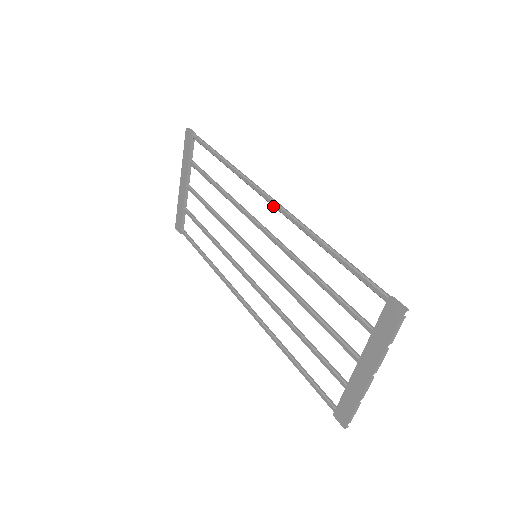
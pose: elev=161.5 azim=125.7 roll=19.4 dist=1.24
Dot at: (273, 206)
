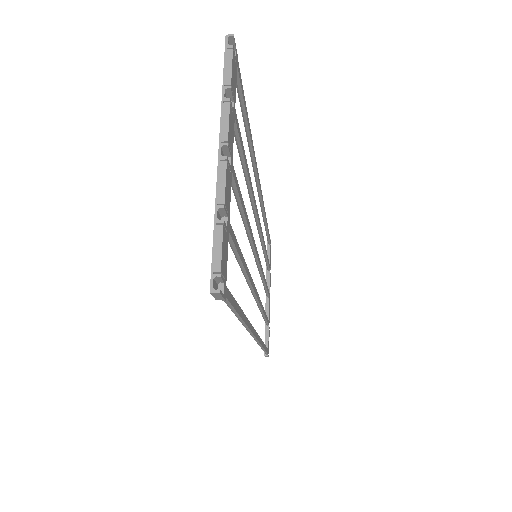
Dot at: (256, 184)
